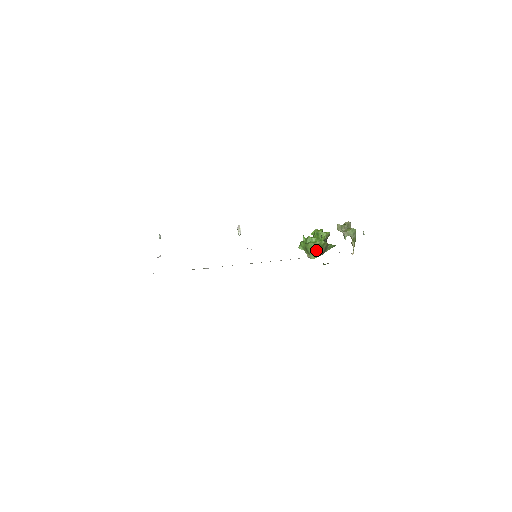
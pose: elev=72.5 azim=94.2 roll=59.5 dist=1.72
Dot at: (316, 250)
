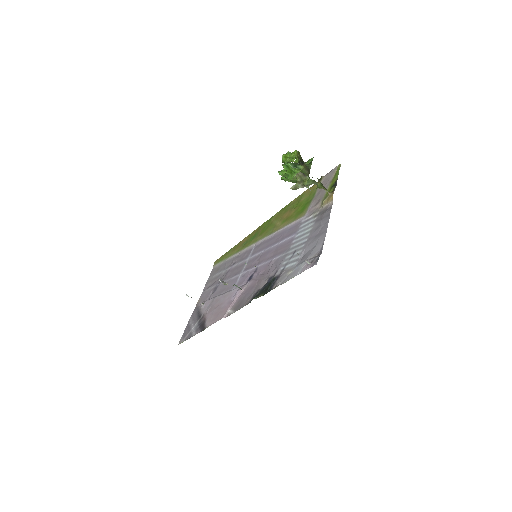
Dot at: occluded
